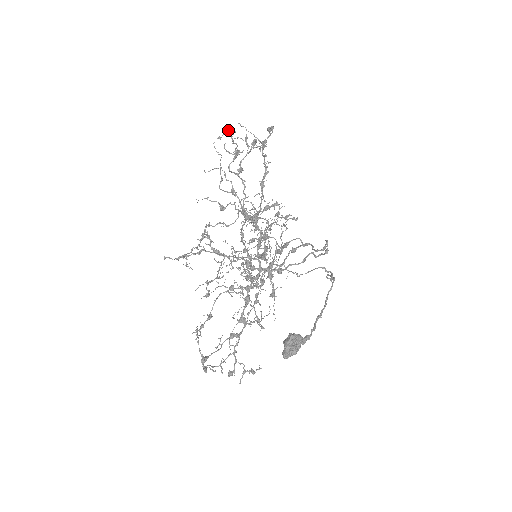
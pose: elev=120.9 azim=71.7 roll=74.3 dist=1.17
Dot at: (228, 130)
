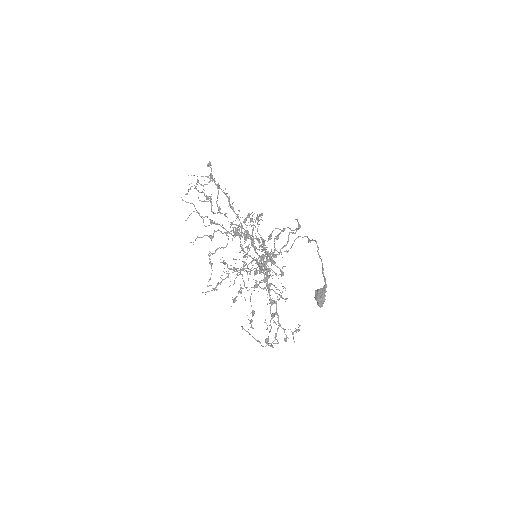
Dot at: (191, 186)
